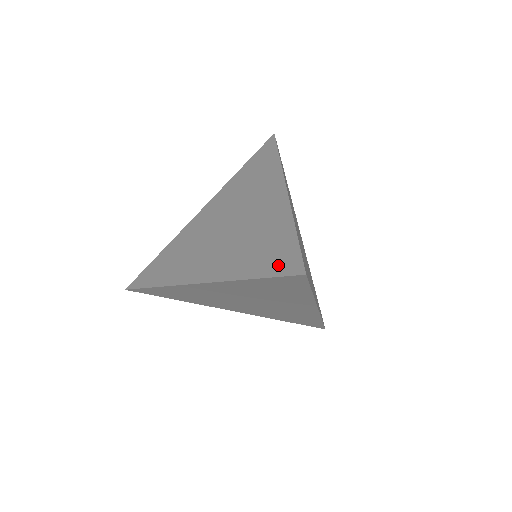
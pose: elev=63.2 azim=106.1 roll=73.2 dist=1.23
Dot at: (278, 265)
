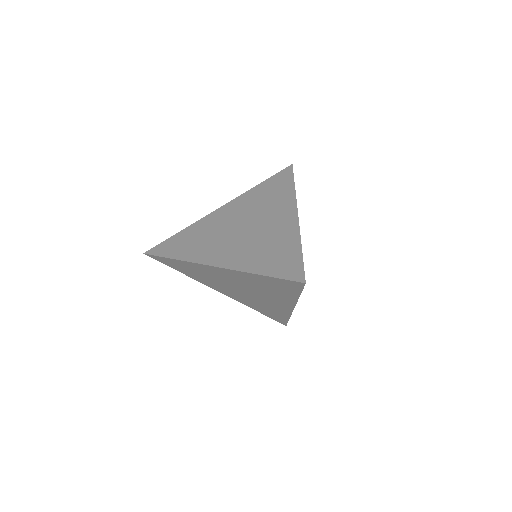
Dot at: (284, 270)
